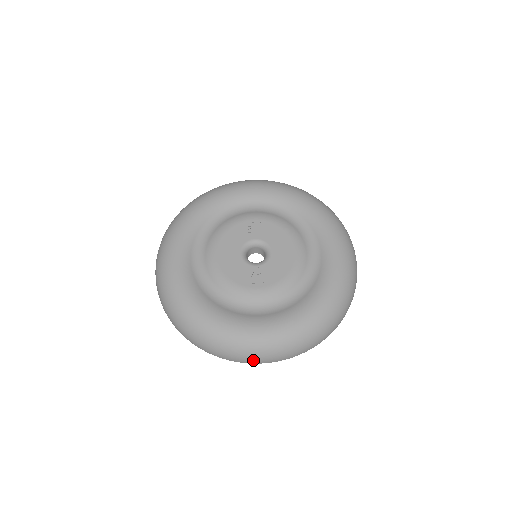
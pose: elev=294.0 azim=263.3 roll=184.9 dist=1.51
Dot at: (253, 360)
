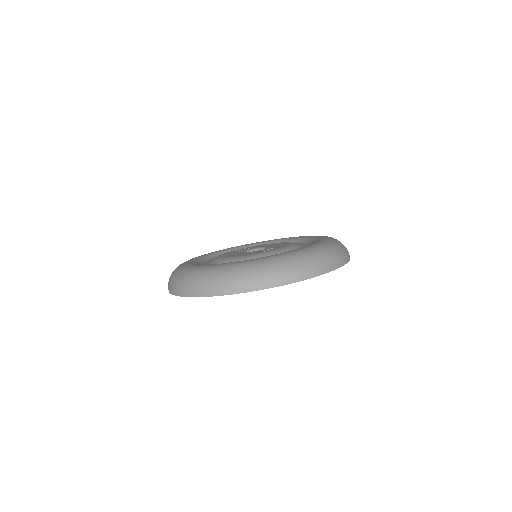
Dot at: (301, 273)
